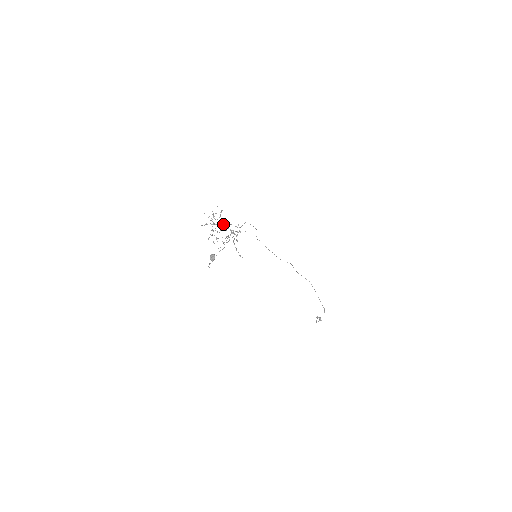
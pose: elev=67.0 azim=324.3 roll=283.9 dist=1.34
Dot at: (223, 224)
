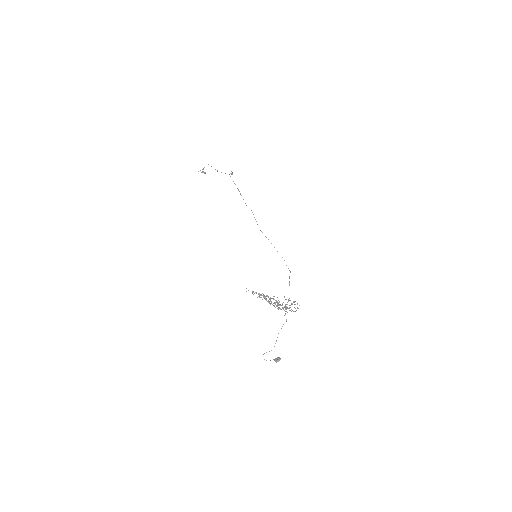
Dot at: occluded
